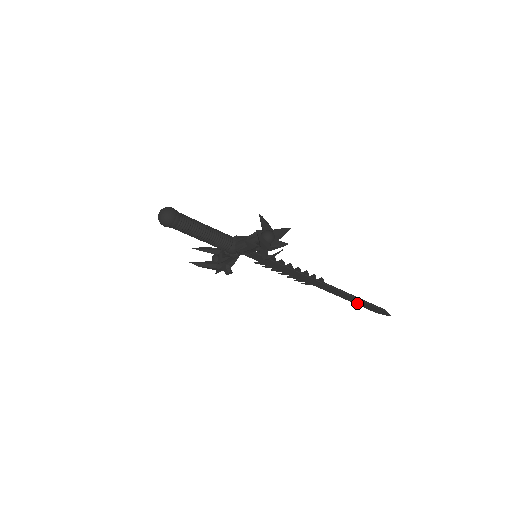
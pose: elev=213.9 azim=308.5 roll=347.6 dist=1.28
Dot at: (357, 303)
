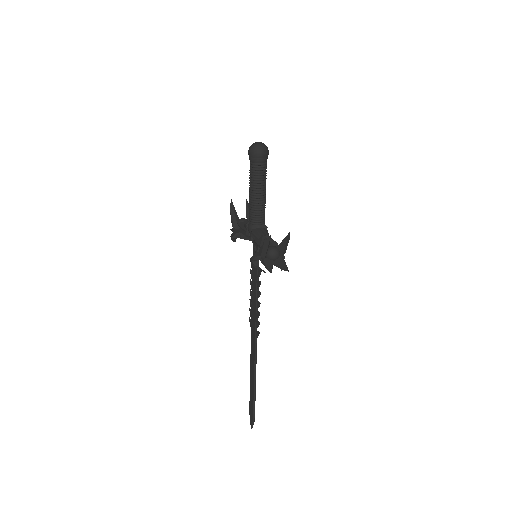
Dot at: (251, 385)
